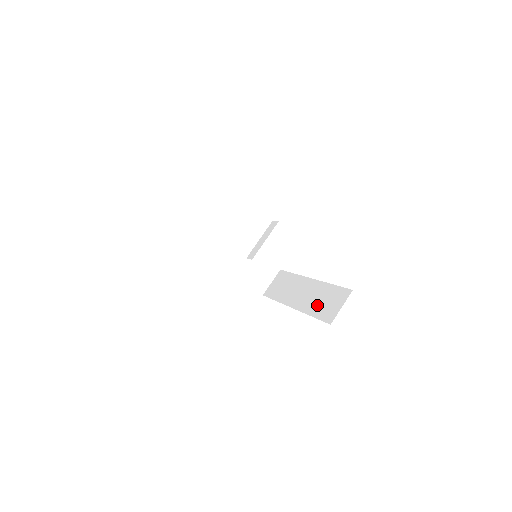
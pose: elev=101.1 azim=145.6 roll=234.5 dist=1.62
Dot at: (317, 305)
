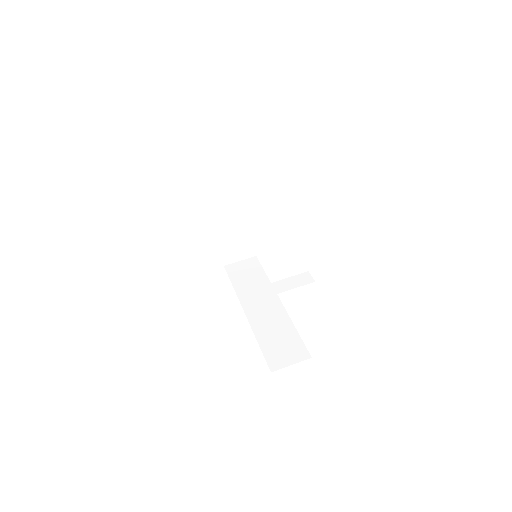
Dot at: (270, 337)
